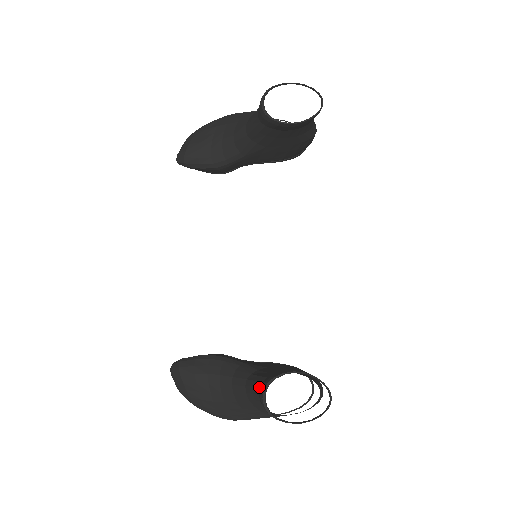
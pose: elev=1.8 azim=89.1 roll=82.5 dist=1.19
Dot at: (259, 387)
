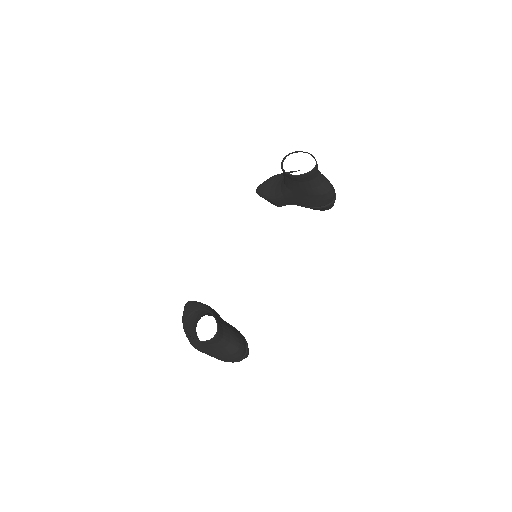
Dot at: occluded
